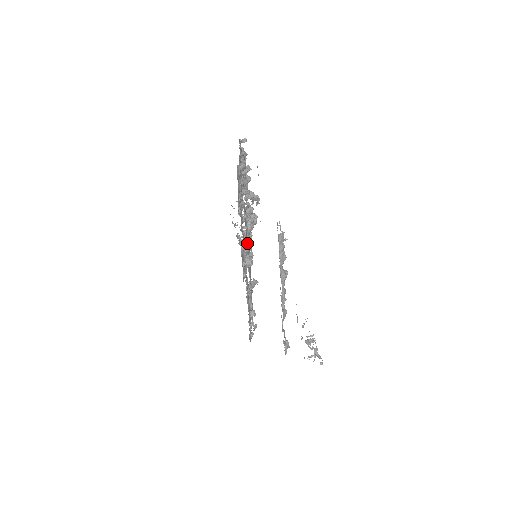
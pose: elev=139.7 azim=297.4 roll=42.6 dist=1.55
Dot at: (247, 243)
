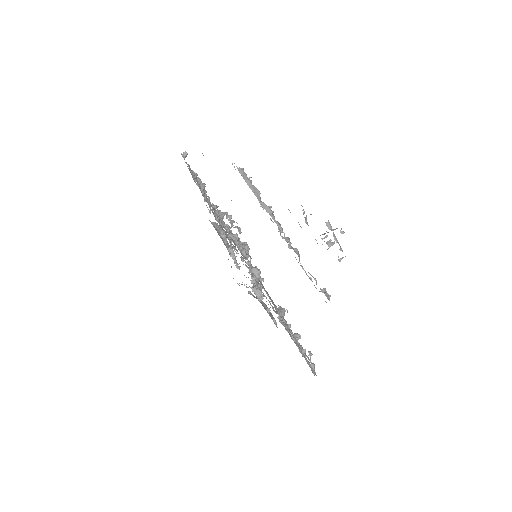
Dot at: occluded
